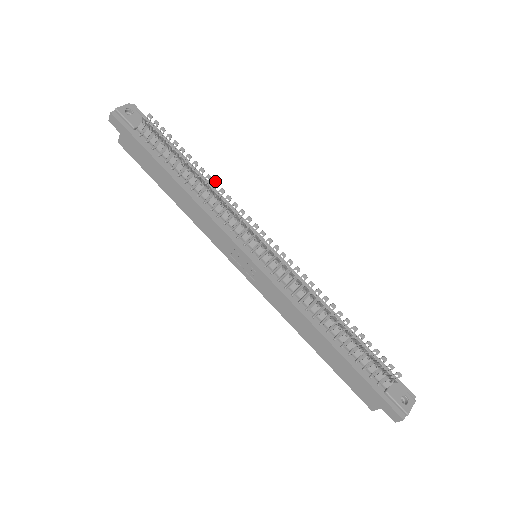
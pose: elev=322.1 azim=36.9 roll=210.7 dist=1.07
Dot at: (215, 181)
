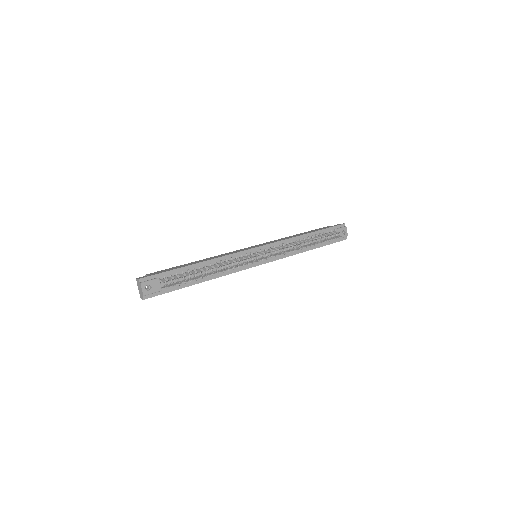
Dot at: (224, 265)
